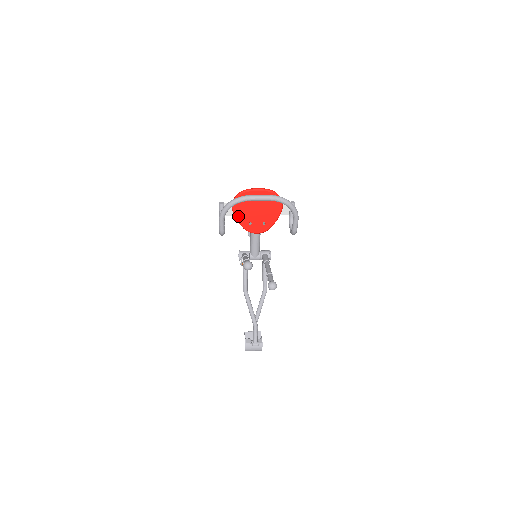
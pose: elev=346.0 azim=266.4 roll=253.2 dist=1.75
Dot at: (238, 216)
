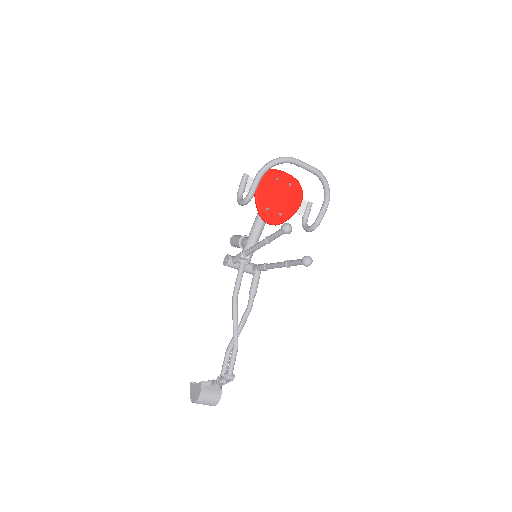
Dot at: (259, 195)
